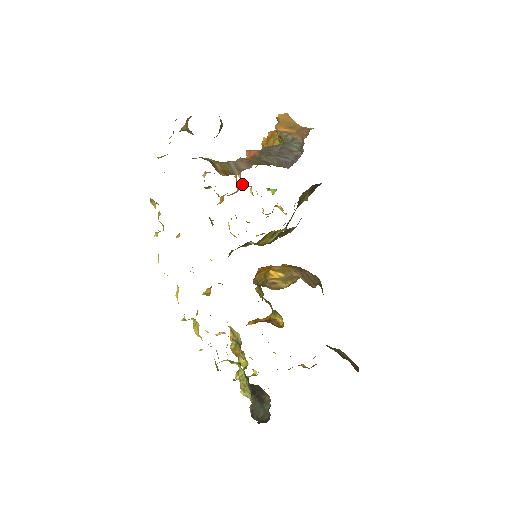
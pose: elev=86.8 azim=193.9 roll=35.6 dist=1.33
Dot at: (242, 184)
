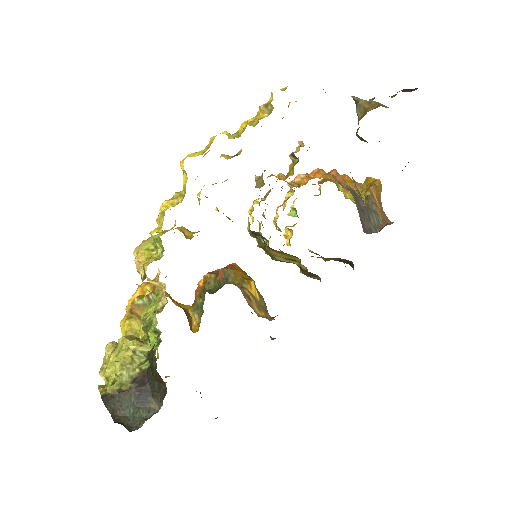
Dot at: occluded
